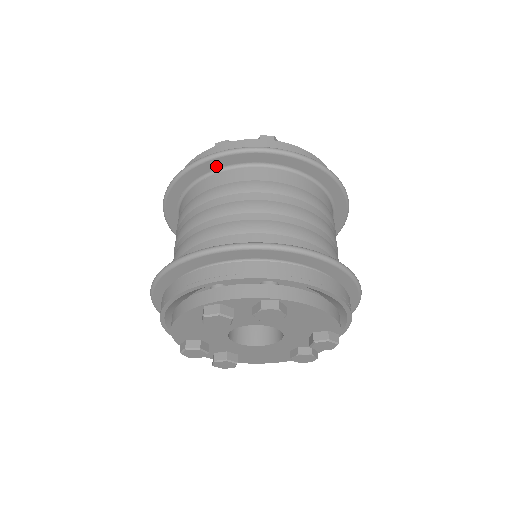
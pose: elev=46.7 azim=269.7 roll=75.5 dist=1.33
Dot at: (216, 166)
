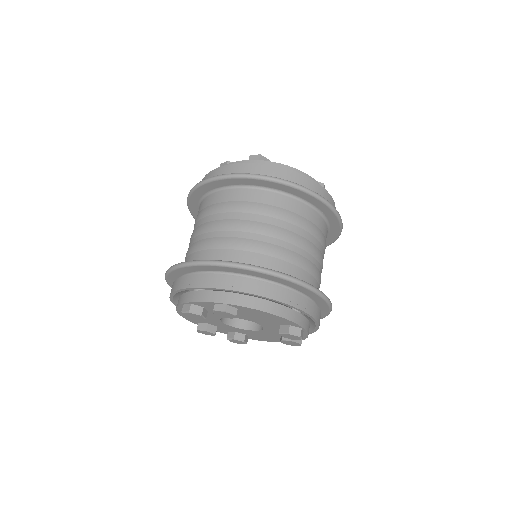
Dot at: (208, 189)
